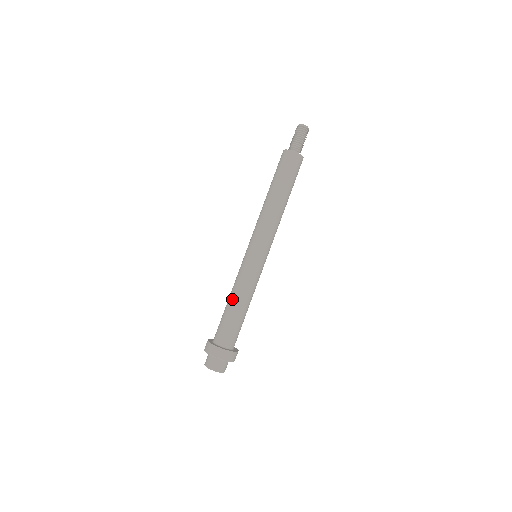
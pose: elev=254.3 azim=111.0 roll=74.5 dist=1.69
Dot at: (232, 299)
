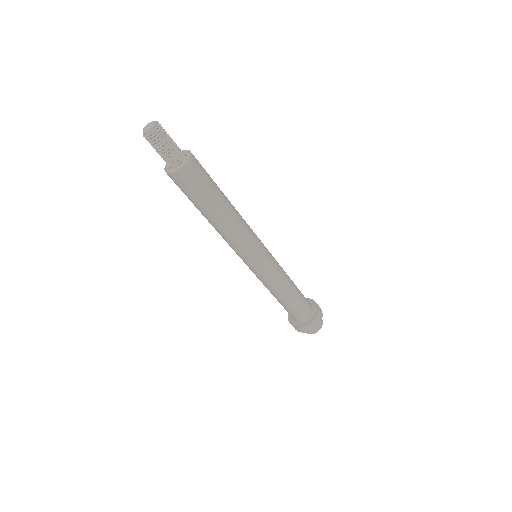
Dot at: occluded
